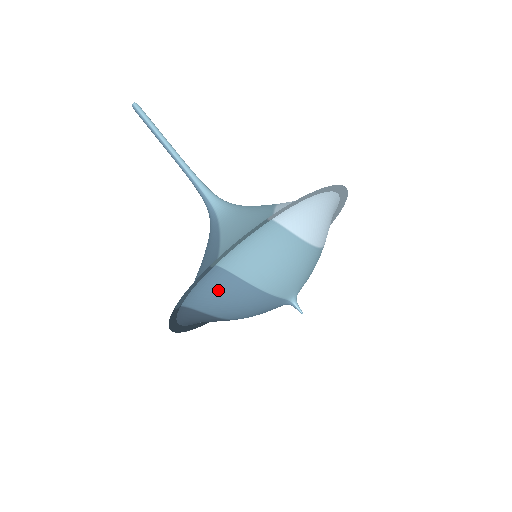
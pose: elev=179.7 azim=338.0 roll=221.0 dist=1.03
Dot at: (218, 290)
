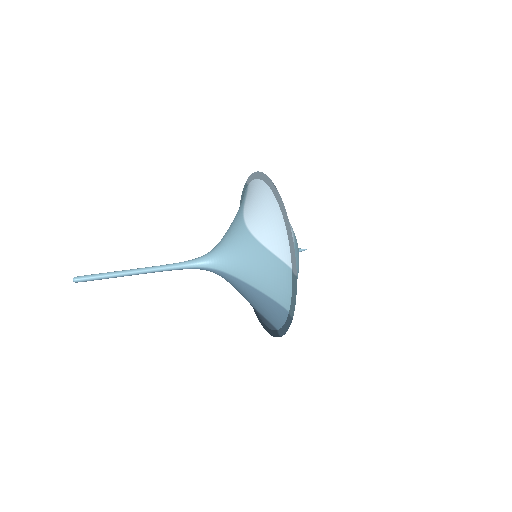
Dot at: occluded
